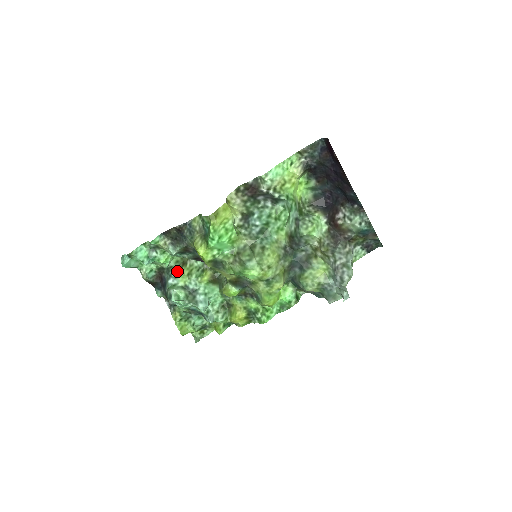
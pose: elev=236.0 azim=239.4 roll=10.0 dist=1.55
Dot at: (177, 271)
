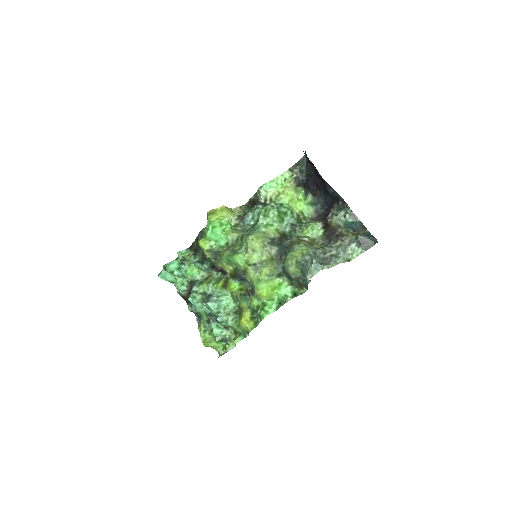
Dot at: (201, 282)
